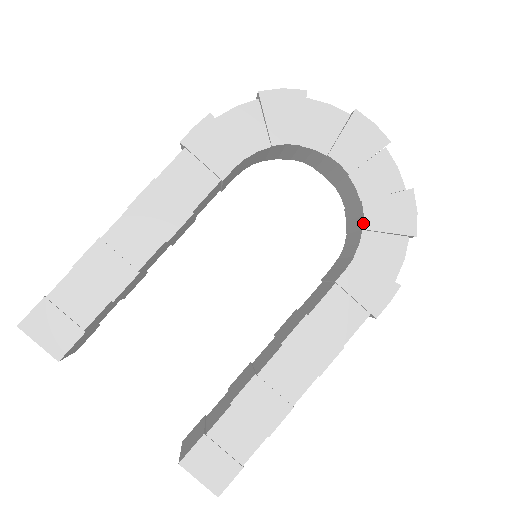
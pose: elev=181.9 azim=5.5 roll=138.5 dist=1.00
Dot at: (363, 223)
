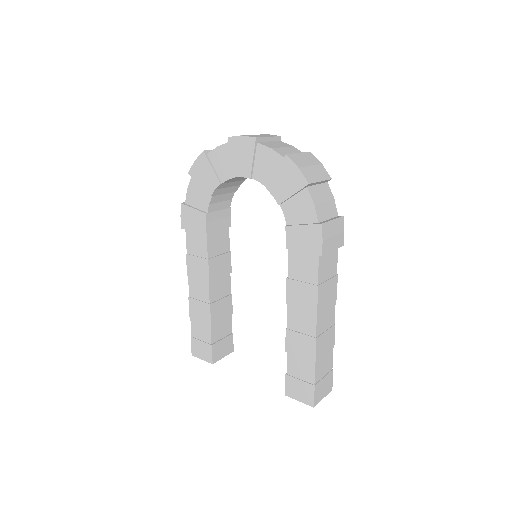
Dot at: (276, 201)
